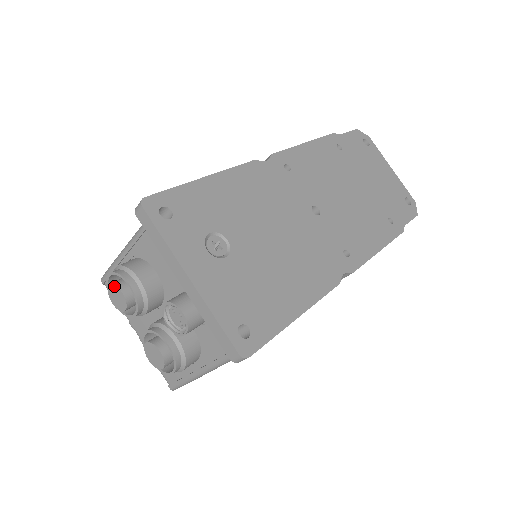
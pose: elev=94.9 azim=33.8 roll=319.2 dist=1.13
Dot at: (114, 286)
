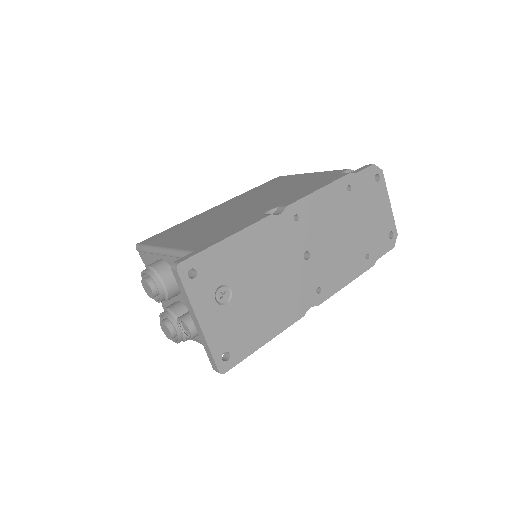
Dot at: (147, 283)
